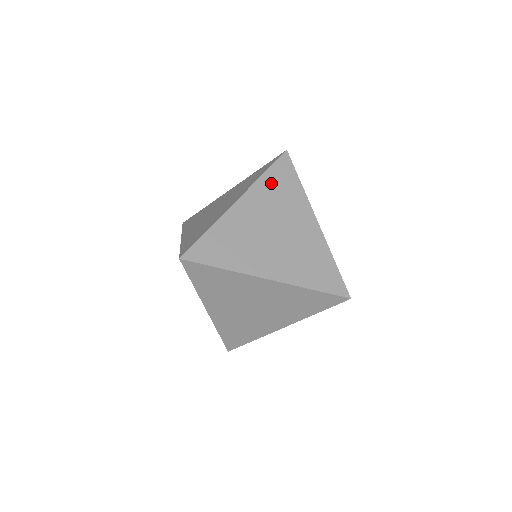
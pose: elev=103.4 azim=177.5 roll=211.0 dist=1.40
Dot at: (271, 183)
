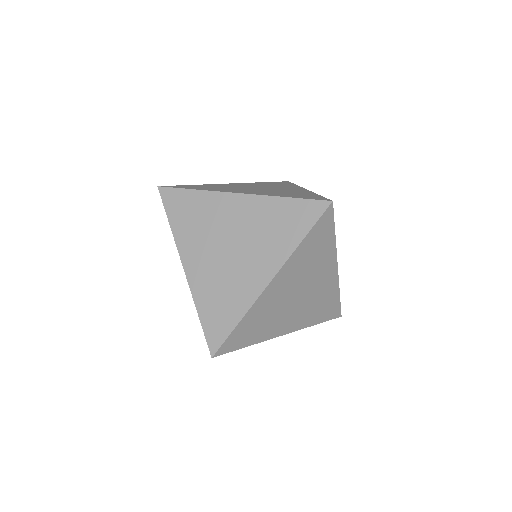
Dot at: (182, 223)
